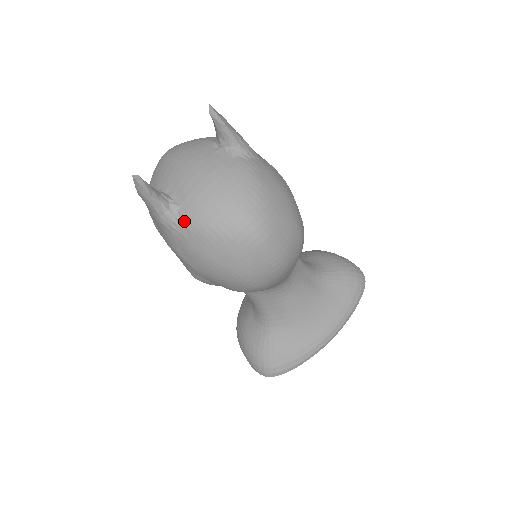
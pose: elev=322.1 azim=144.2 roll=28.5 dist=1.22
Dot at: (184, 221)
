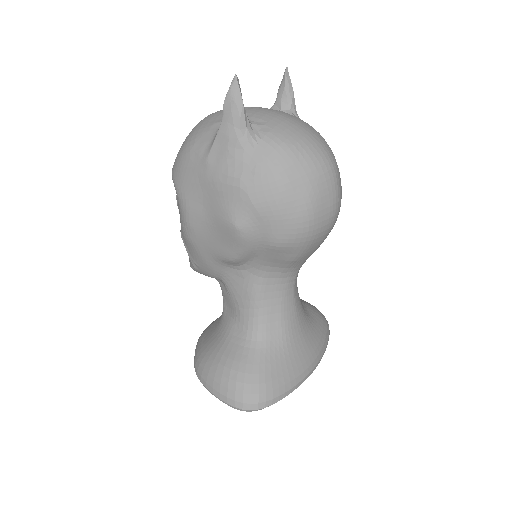
Dot at: (266, 139)
